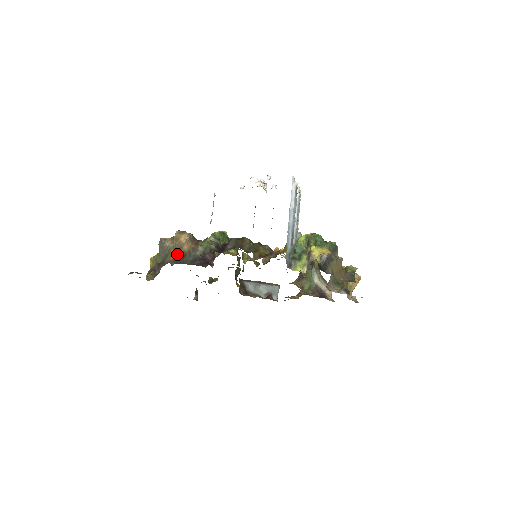
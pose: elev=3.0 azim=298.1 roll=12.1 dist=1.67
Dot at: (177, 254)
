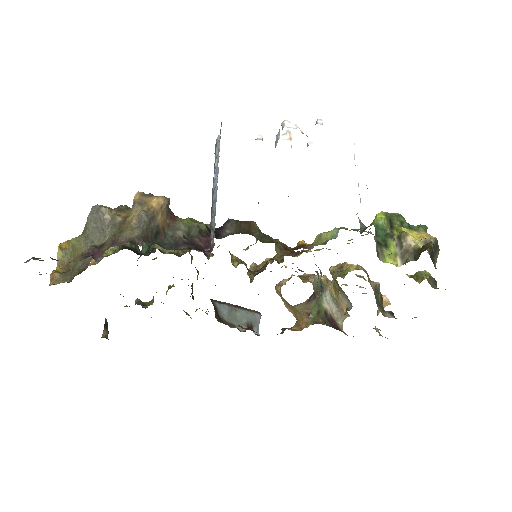
Dot at: (147, 227)
